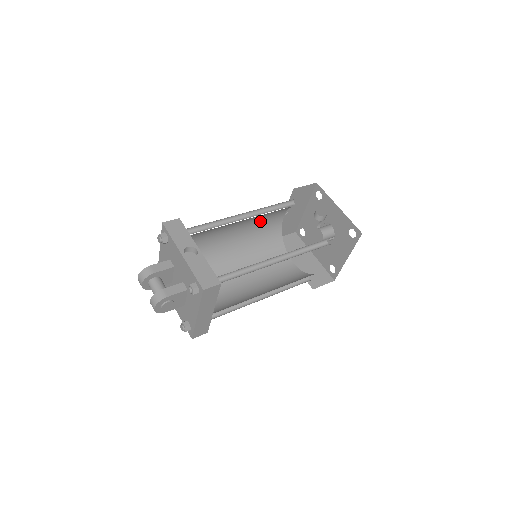
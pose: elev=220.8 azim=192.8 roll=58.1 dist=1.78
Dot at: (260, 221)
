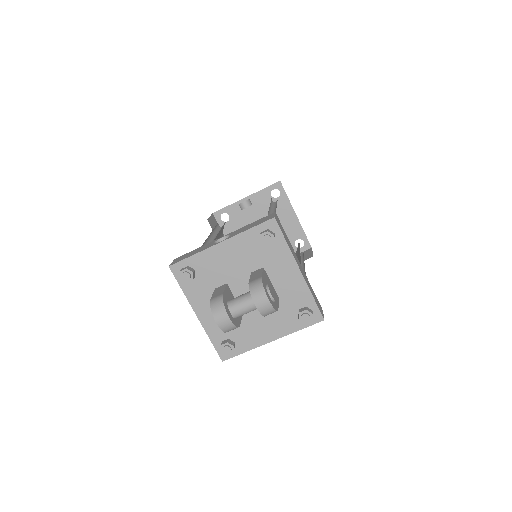
Dot at: occluded
